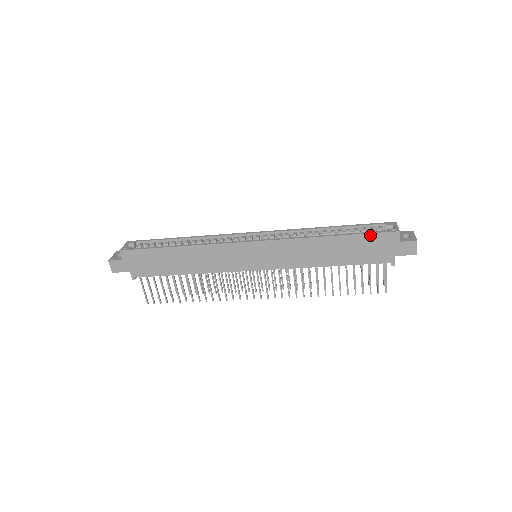
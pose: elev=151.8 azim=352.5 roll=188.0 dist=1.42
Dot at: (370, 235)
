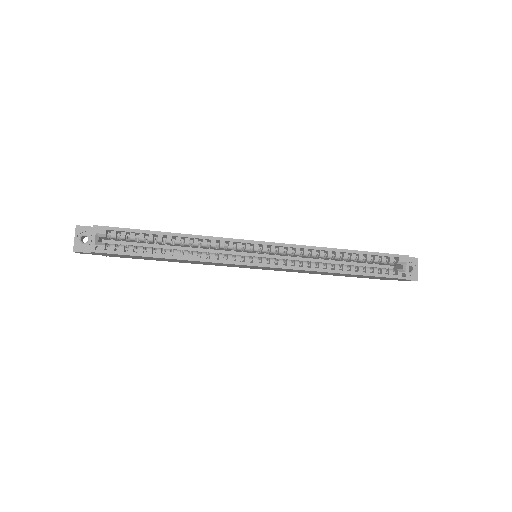
Dot at: (380, 277)
